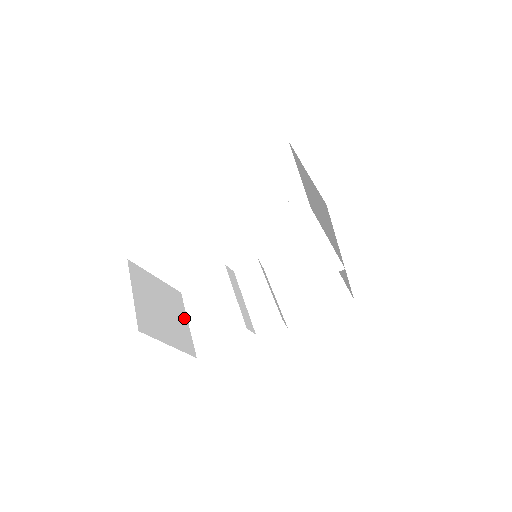
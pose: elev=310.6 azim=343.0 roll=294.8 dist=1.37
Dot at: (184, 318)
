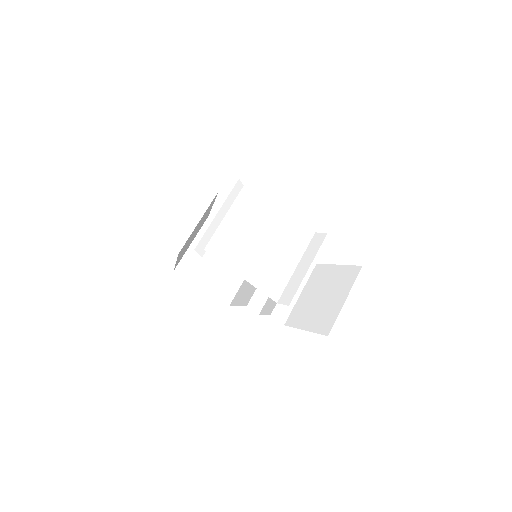
Dot at: occluded
